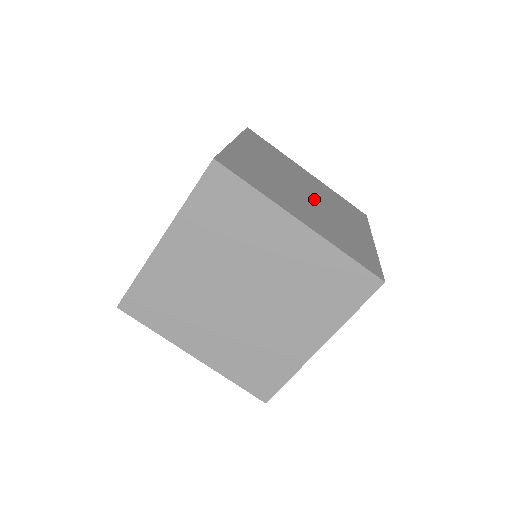
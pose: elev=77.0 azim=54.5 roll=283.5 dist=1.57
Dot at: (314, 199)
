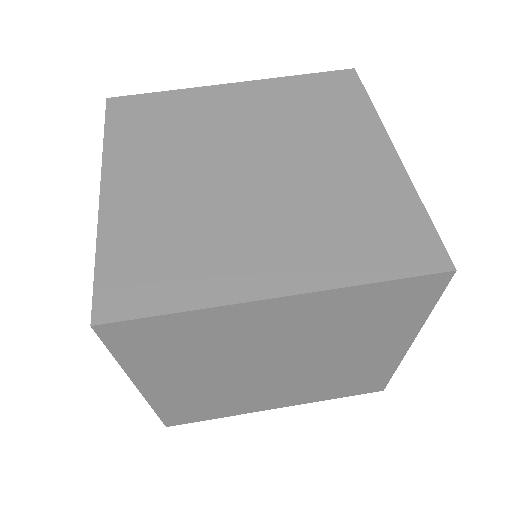
Dot at: occluded
